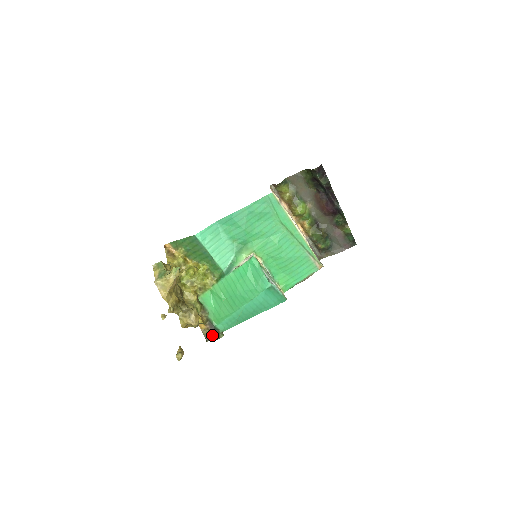
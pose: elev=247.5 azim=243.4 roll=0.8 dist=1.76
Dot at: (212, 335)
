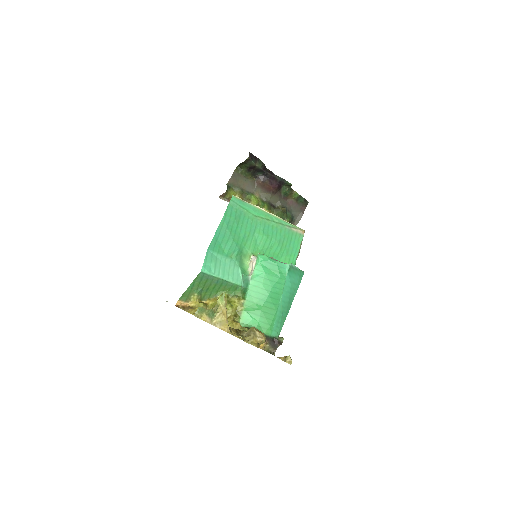
Dot at: (274, 346)
